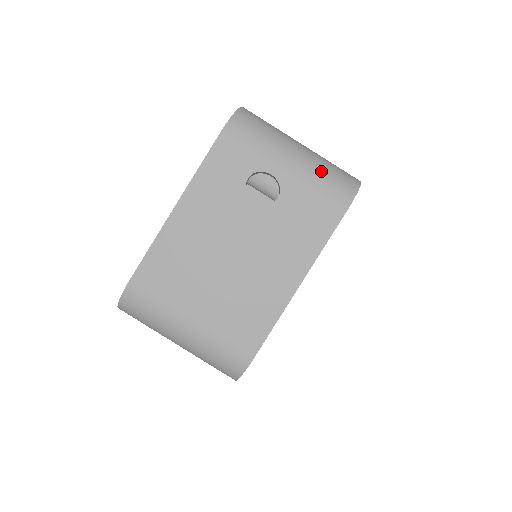
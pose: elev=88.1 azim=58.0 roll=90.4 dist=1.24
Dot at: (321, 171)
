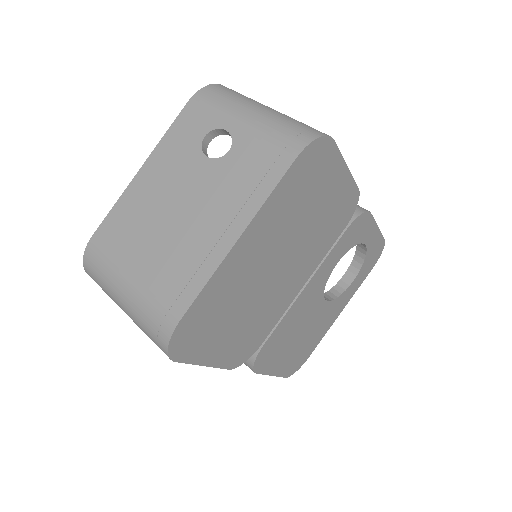
Dot at: (278, 123)
